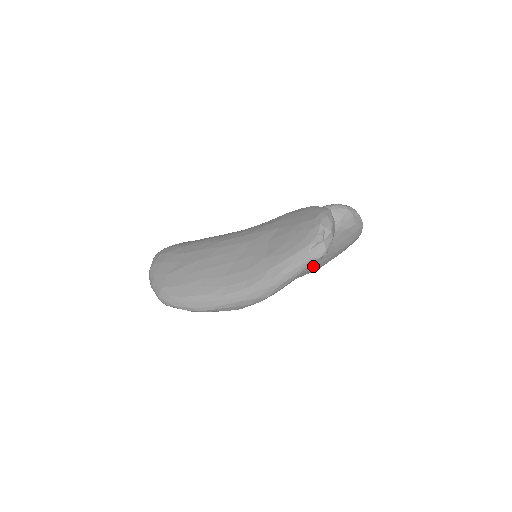
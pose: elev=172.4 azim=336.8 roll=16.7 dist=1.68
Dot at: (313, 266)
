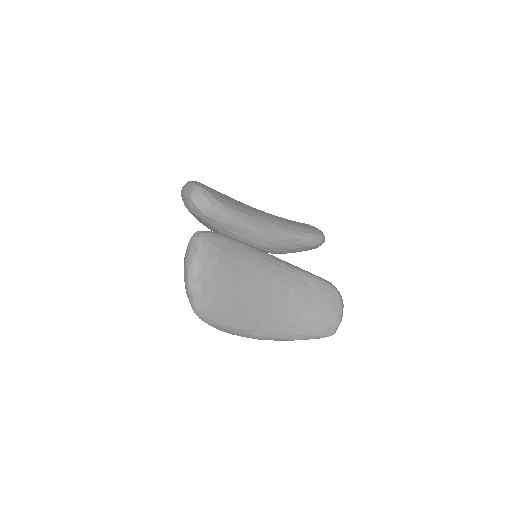
Dot at: occluded
